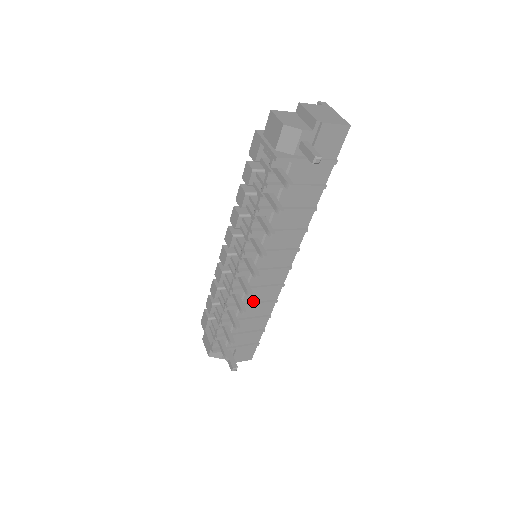
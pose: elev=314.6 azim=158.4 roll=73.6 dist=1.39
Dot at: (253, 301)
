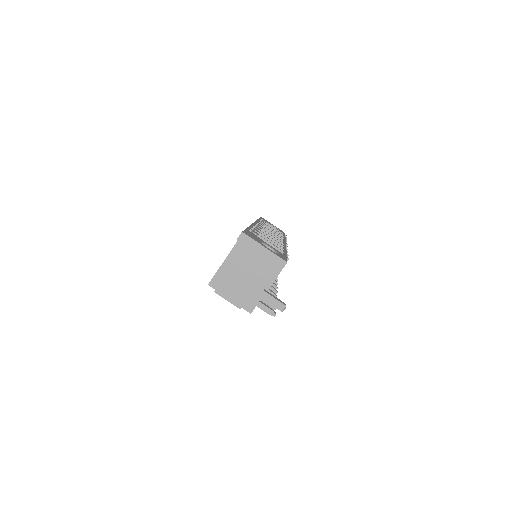
Dot at: occluded
